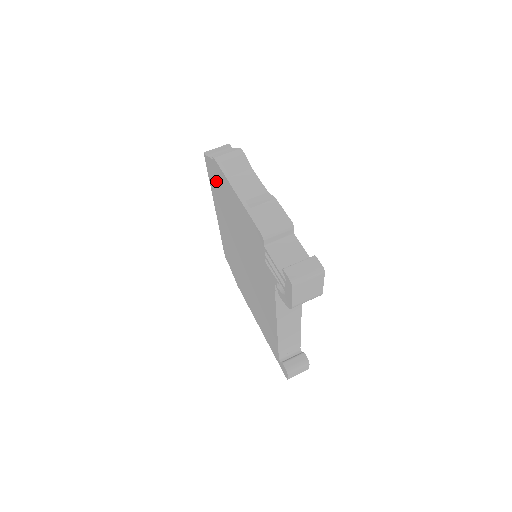
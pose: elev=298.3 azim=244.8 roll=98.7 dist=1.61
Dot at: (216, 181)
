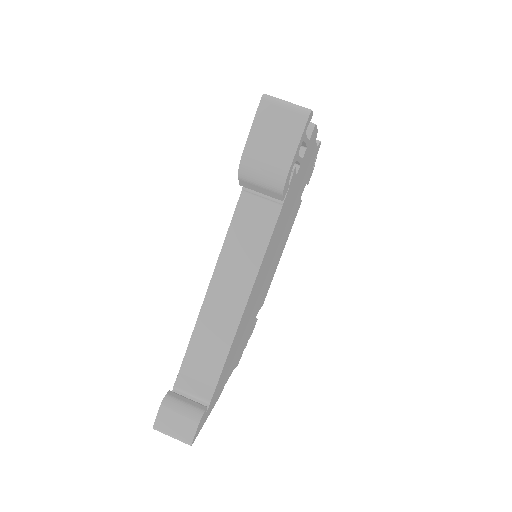
Dot at: occluded
